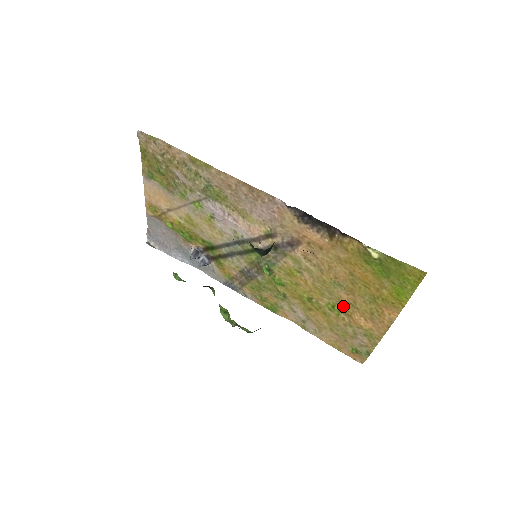
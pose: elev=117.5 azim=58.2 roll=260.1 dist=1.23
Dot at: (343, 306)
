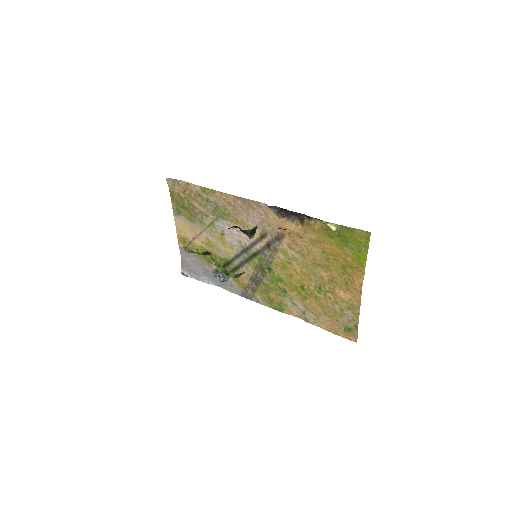
Dot at: (326, 284)
